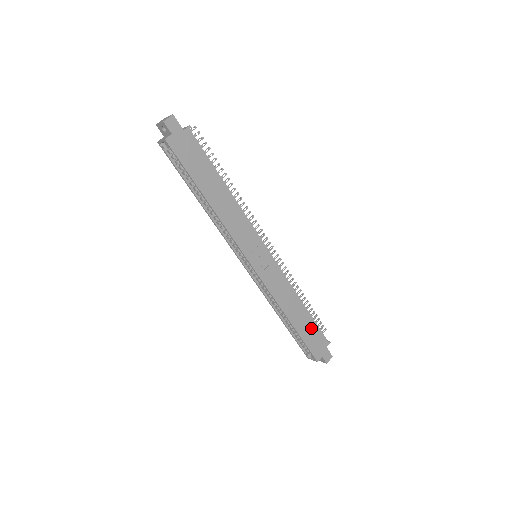
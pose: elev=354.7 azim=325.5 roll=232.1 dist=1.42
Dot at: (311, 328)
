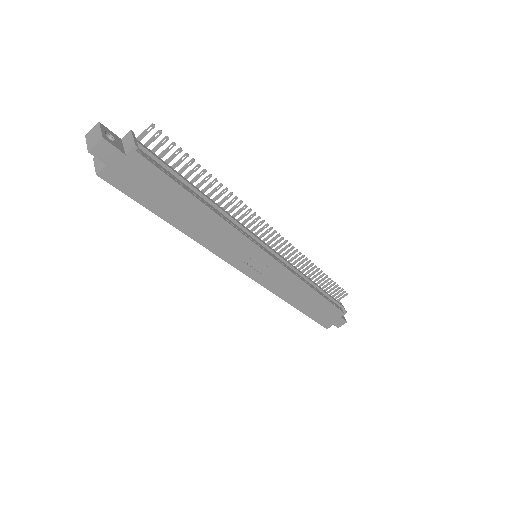
Dot at: (323, 307)
